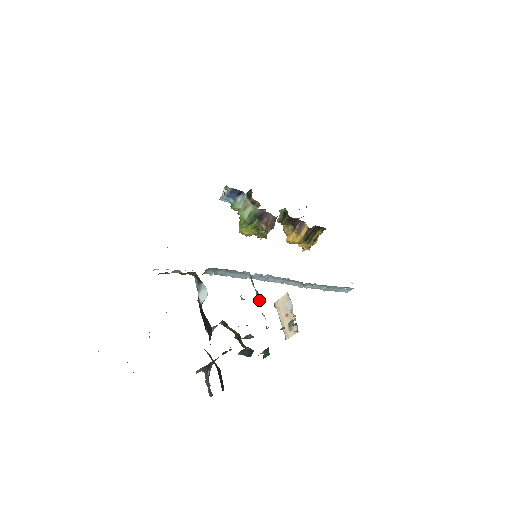
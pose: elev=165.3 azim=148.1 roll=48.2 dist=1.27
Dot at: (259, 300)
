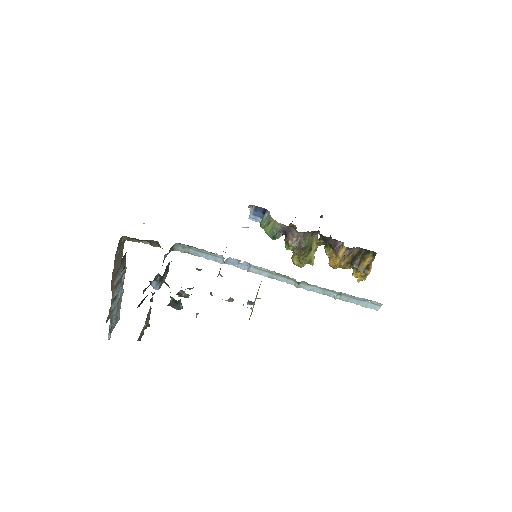
Dot at: (218, 275)
